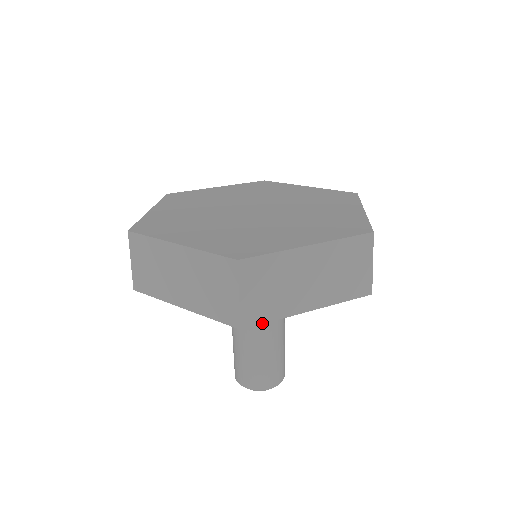
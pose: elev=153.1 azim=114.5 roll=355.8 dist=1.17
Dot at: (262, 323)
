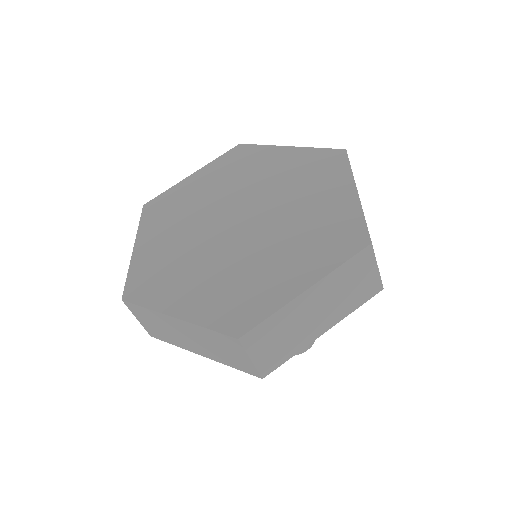
Dot at: (165, 341)
